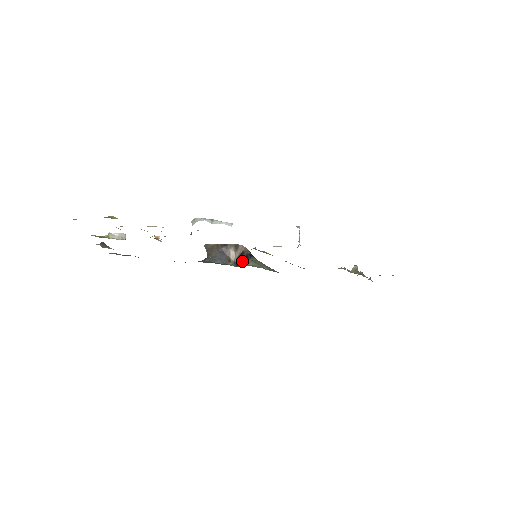
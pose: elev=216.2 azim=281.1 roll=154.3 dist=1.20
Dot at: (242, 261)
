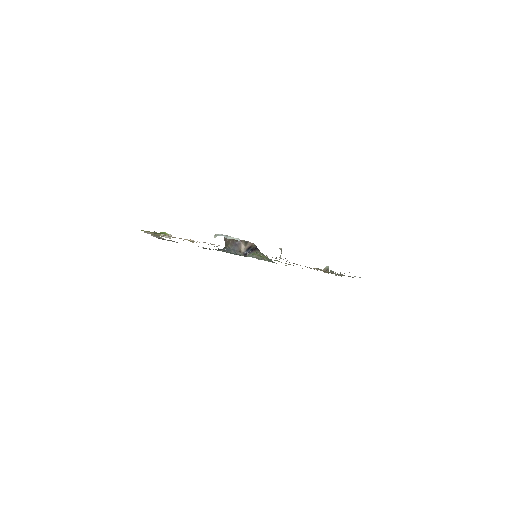
Dot at: (249, 252)
